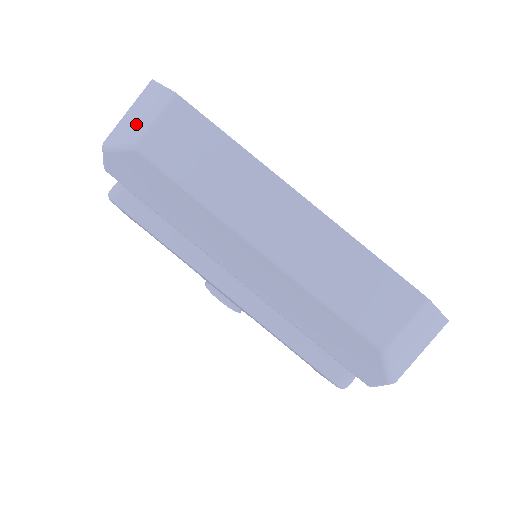
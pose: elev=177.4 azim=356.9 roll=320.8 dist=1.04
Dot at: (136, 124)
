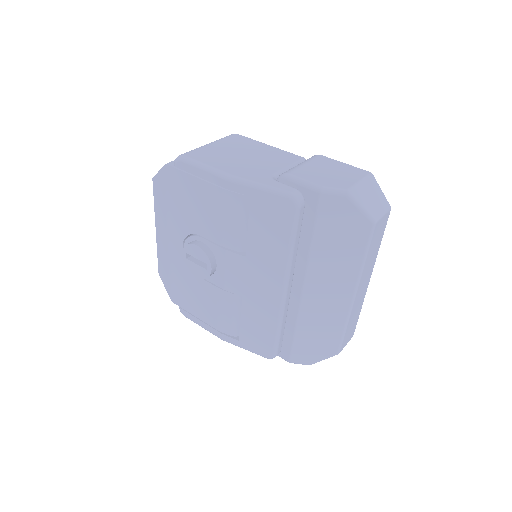
Dot at: (372, 204)
